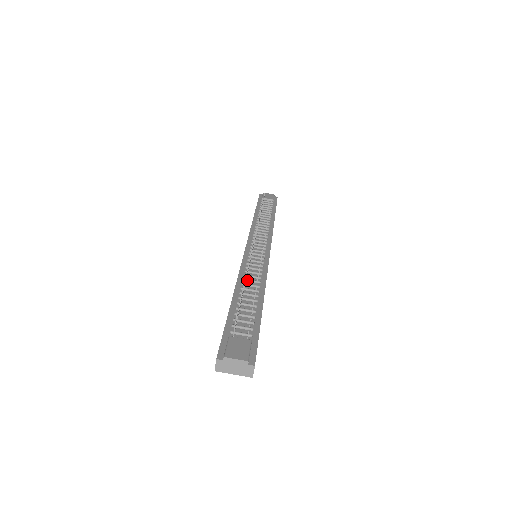
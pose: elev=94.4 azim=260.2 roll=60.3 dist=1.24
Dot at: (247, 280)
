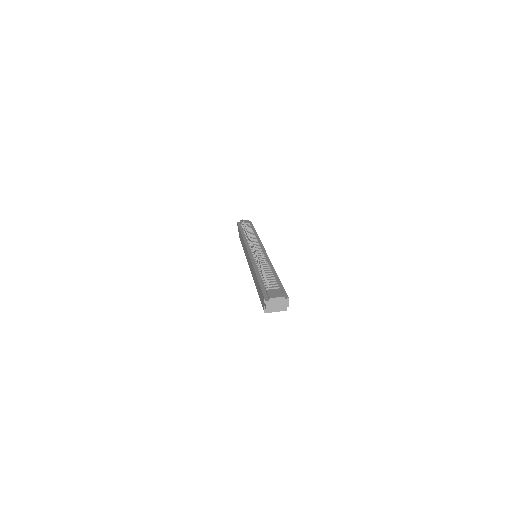
Dot at: occluded
